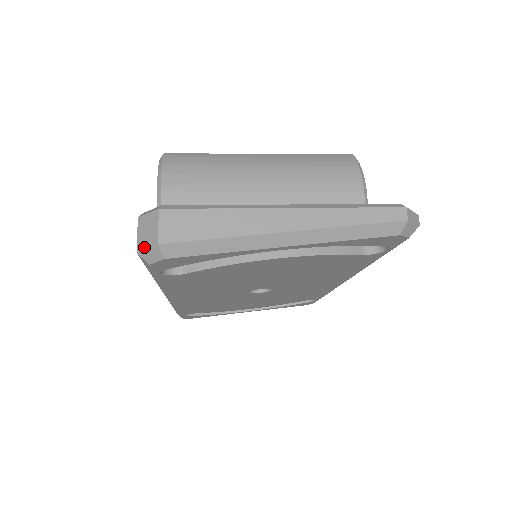
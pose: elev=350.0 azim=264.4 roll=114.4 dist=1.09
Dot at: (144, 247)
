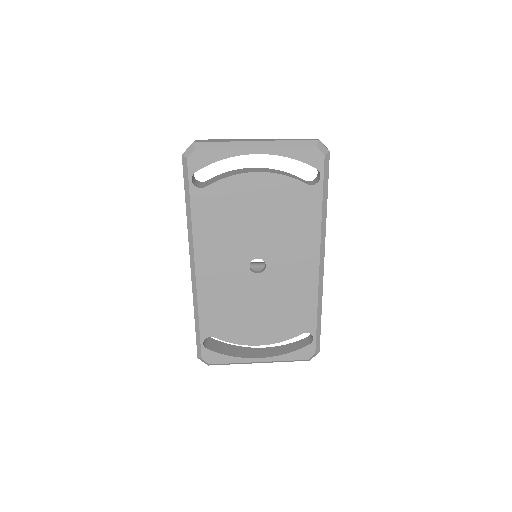
Dot at: (186, 150)
